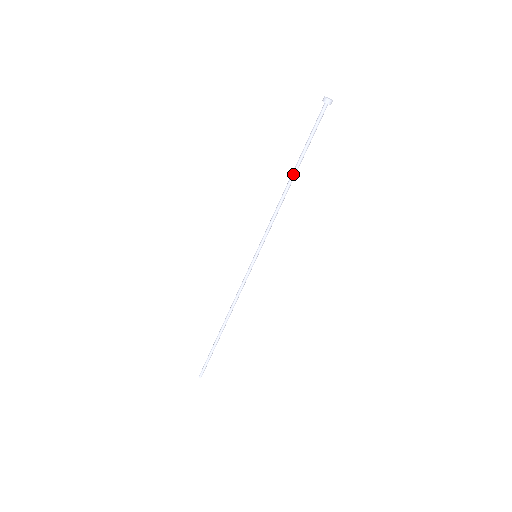
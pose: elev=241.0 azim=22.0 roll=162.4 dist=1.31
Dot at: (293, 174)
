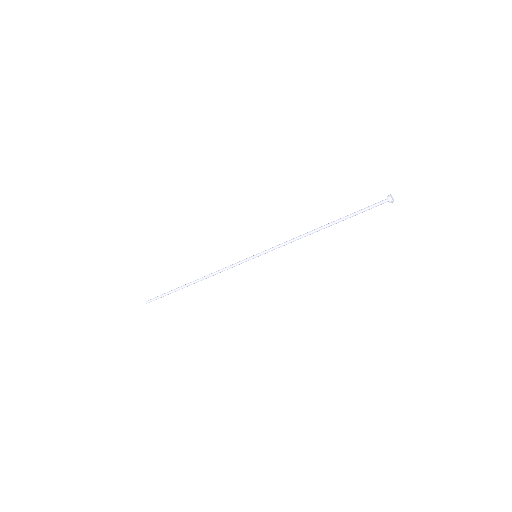
Dot at: (327, 225)
